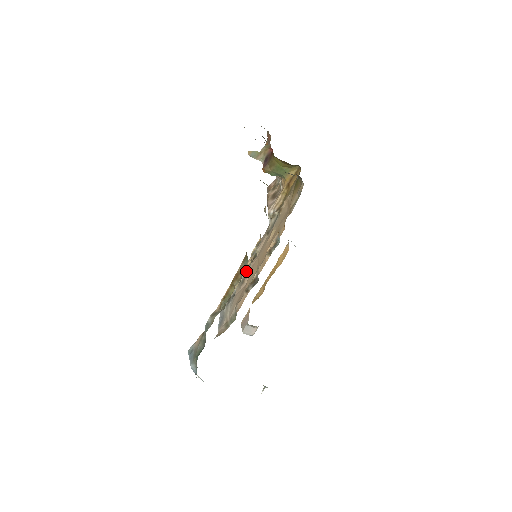
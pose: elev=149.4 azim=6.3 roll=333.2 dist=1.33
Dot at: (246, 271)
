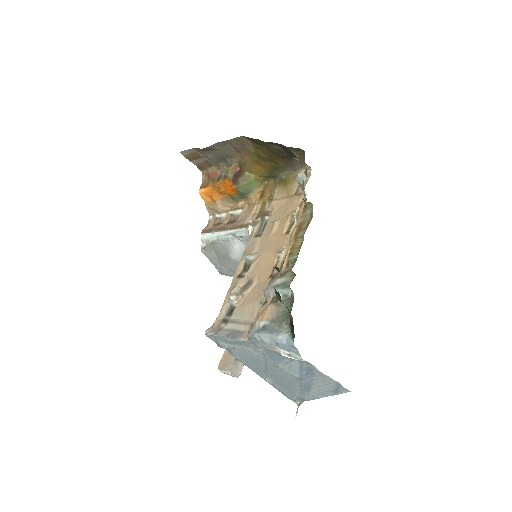
Dot at: (312, 217)
